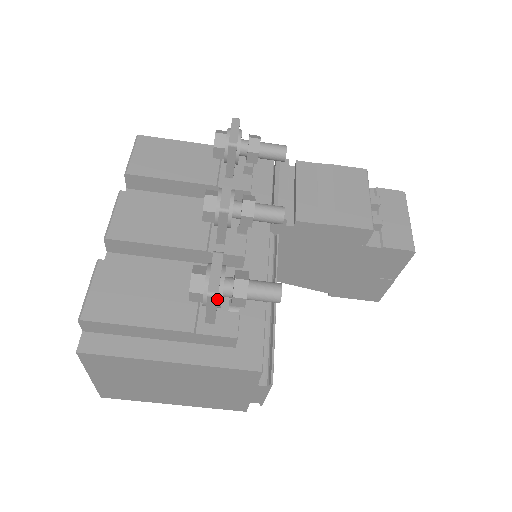
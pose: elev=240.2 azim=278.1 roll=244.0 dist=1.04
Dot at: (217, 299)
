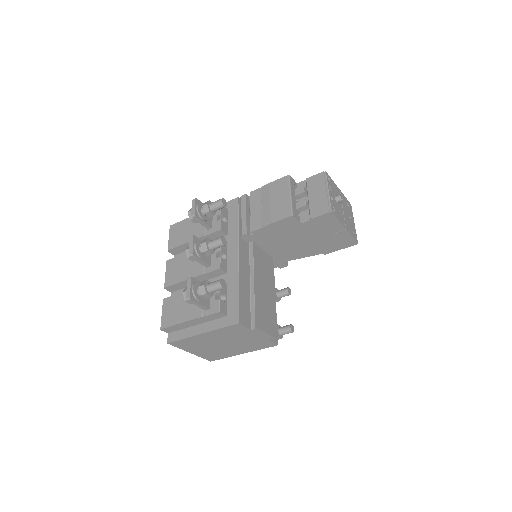
Dot at: (192, 300)
